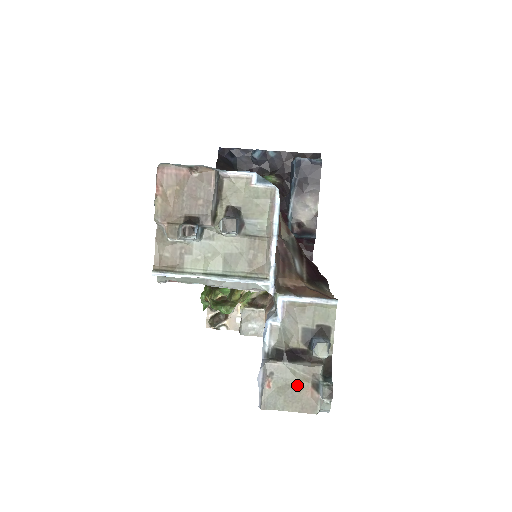
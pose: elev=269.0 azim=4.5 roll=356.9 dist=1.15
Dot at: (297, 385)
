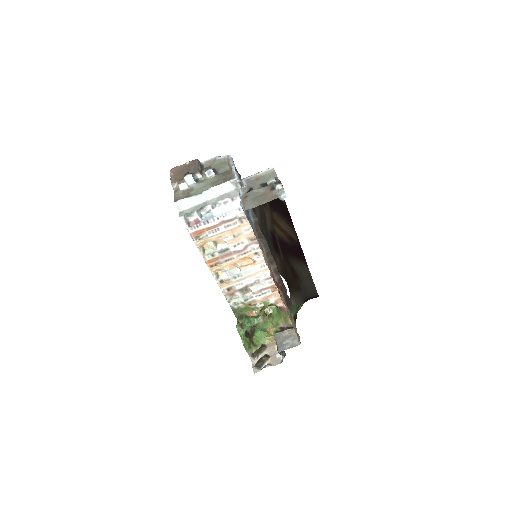
Dot at: (262, 194)
